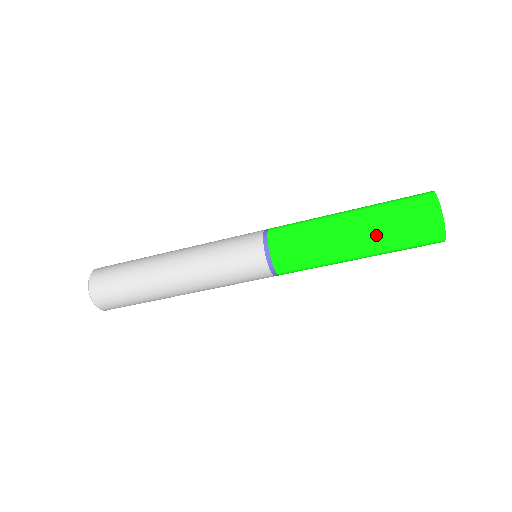
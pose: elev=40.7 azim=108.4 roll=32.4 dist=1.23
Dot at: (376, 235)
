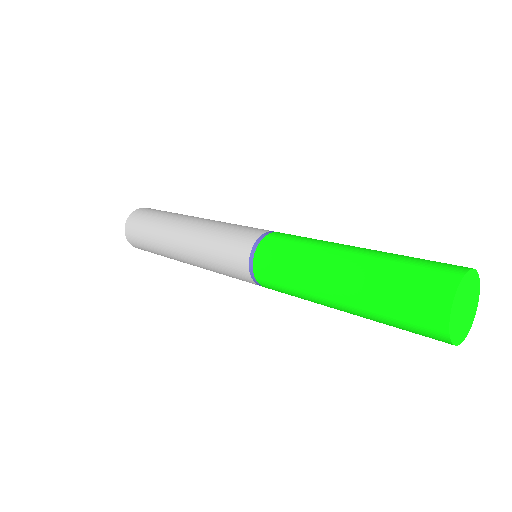
Dot at: occluded
